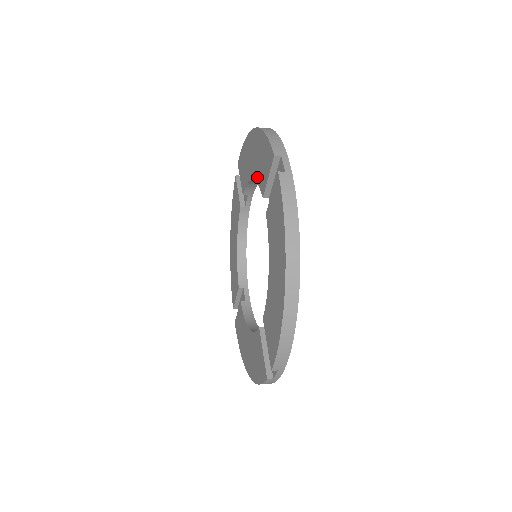
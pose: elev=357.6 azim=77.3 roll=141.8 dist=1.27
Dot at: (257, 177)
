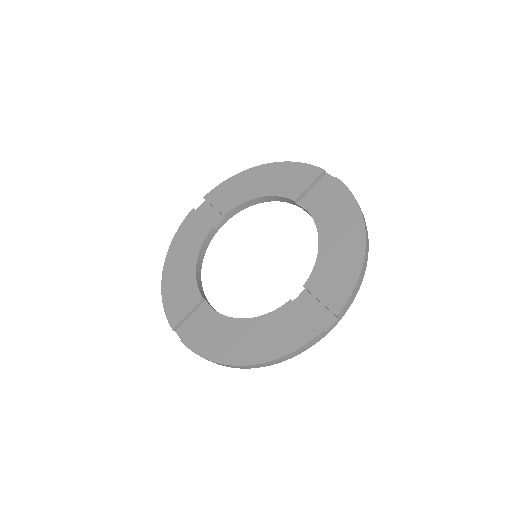
Dot at: (277, 192)
